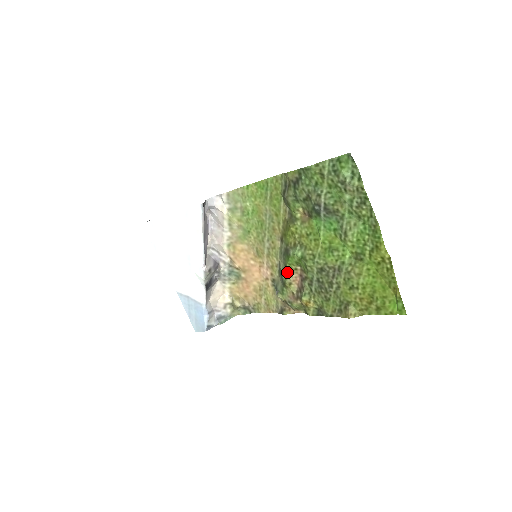
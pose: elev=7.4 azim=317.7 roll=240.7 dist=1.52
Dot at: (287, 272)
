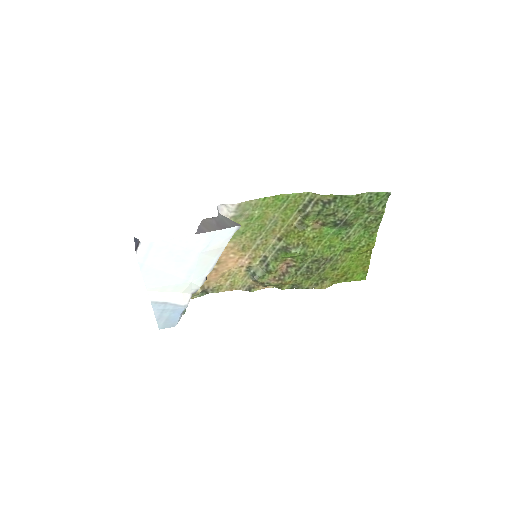
Dot at: (276, 263)
